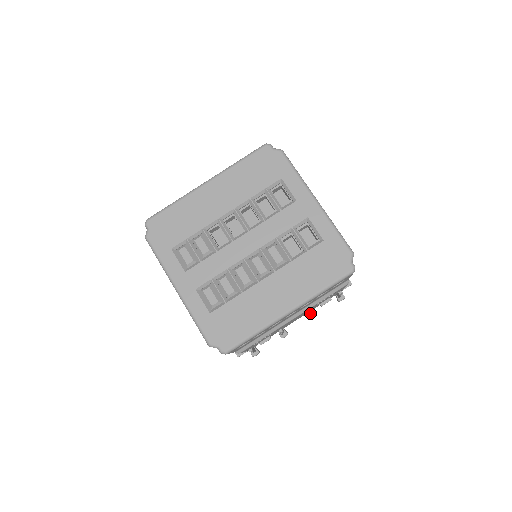
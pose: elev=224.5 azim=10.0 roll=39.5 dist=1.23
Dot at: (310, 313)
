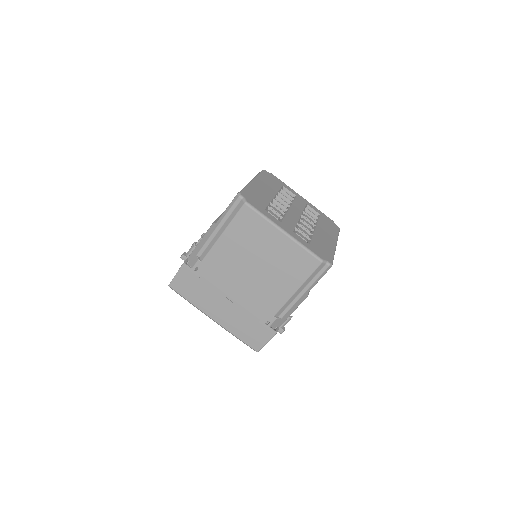
Dot at: occluded
